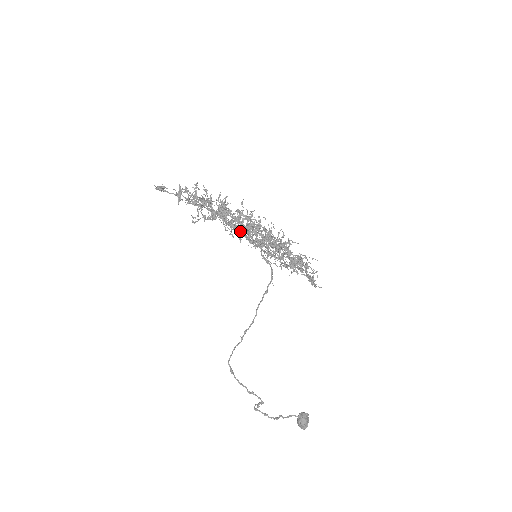
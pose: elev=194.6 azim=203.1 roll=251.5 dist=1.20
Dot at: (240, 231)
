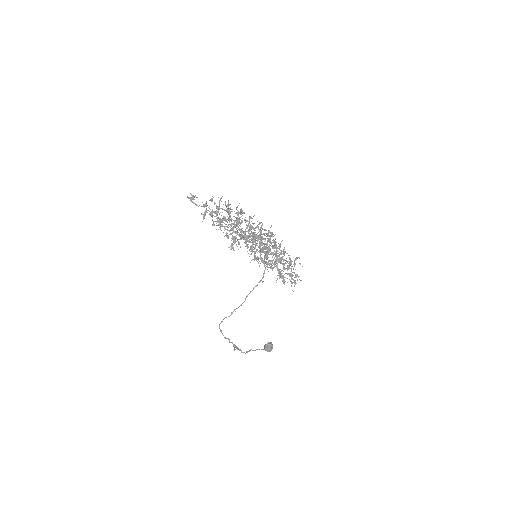
Dot at: occluded
